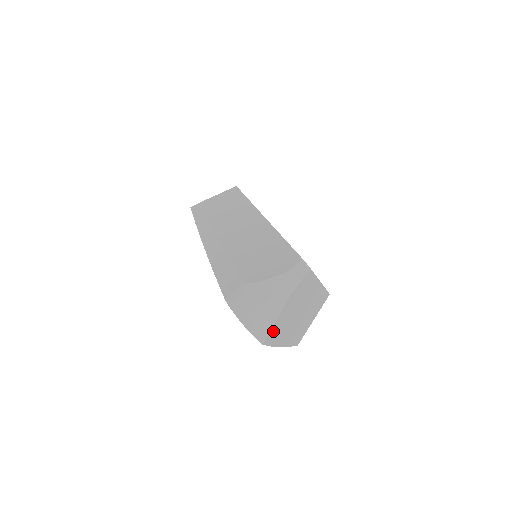
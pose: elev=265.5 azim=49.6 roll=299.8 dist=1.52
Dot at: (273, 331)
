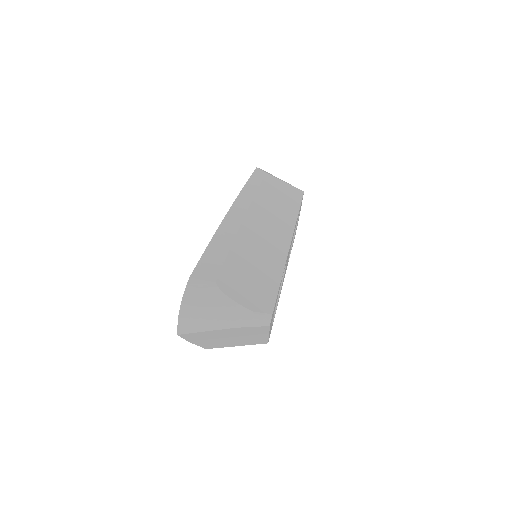
Dot at: (196, 334)
